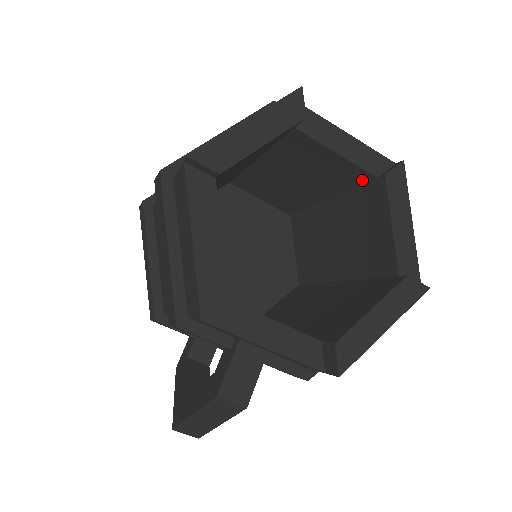
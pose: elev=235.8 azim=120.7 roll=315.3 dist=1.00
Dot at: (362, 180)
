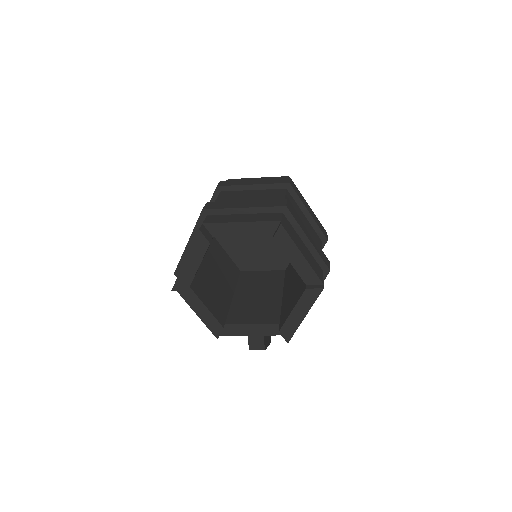
Dot at: occluded
